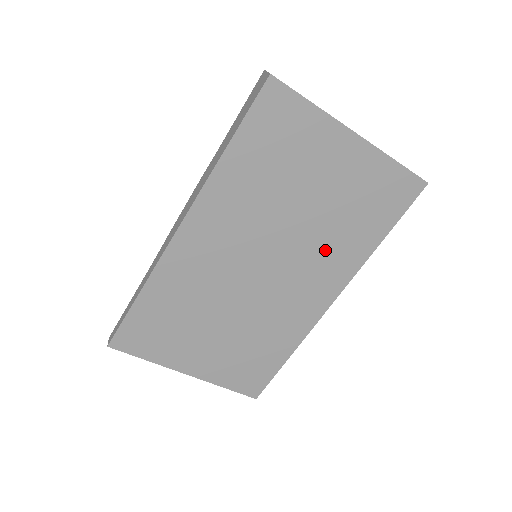
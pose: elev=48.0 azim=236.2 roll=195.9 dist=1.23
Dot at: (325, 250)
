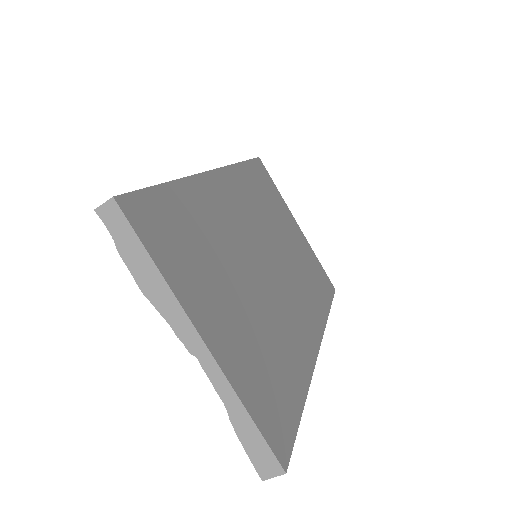
Dot at: (302, 287)
